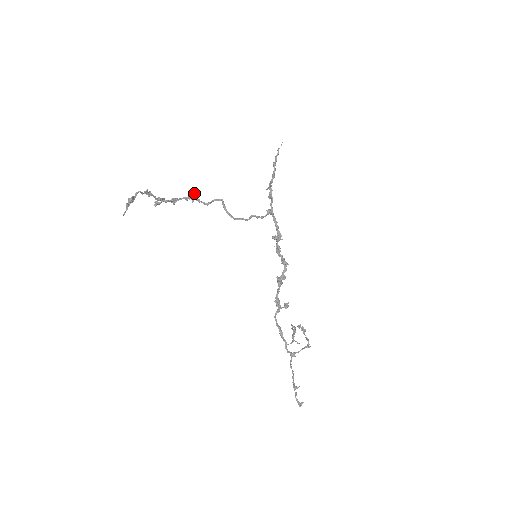
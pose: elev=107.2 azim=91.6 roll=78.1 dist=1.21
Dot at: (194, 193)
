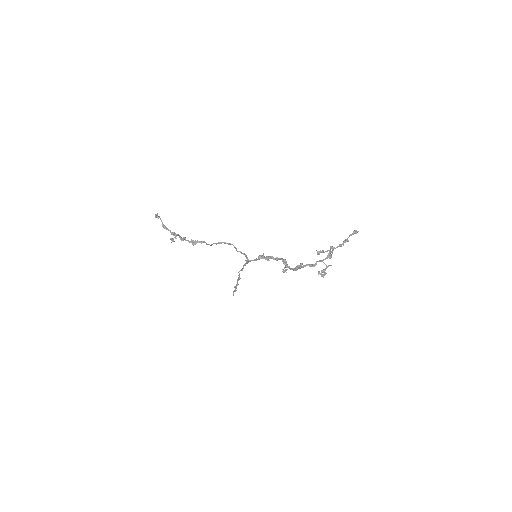
Dot at: (193, 241)
